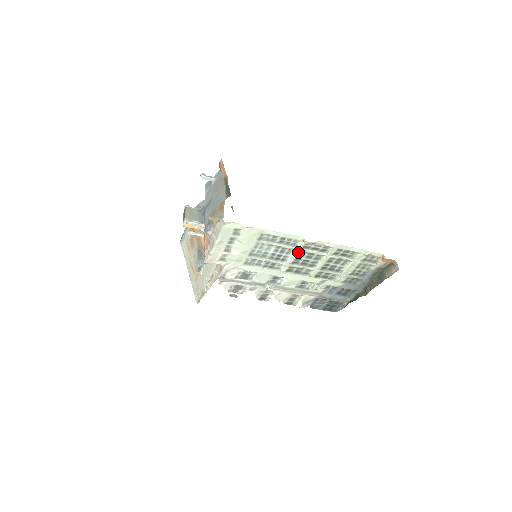
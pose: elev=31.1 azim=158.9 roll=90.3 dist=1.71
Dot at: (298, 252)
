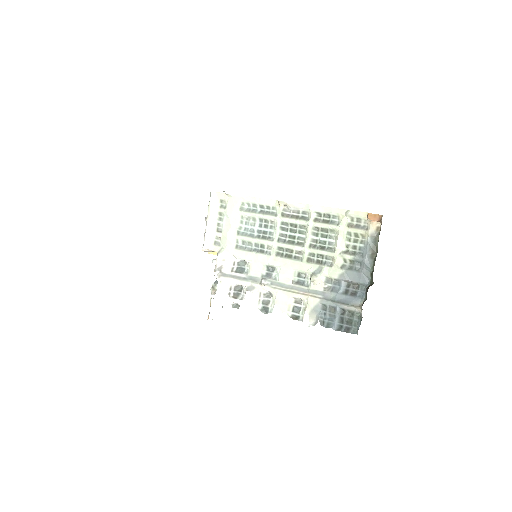
Dot at: (280, 223)
